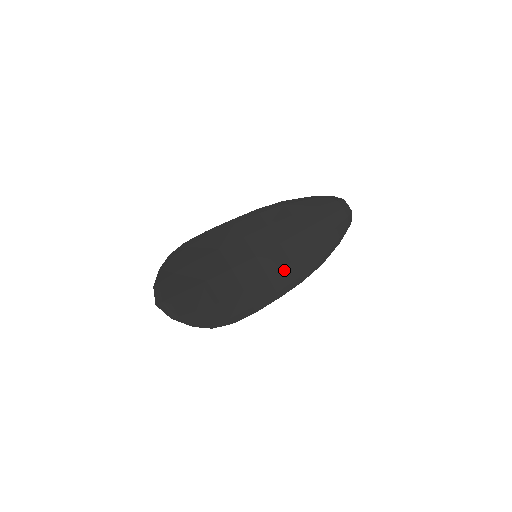
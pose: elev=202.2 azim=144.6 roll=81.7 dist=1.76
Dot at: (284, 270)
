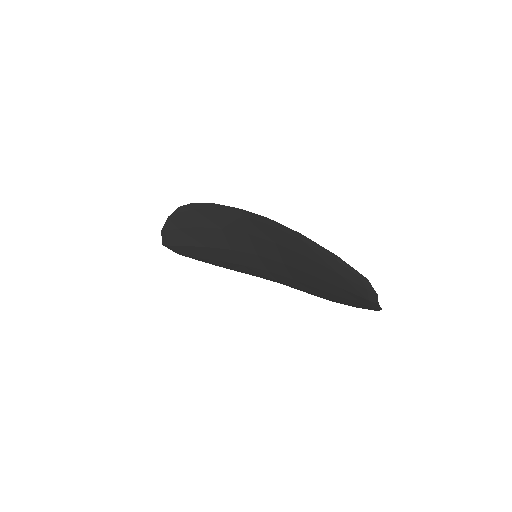
Dot at: (285, 278)
